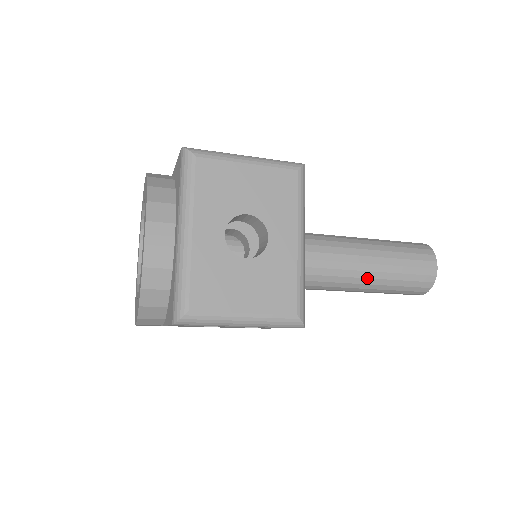
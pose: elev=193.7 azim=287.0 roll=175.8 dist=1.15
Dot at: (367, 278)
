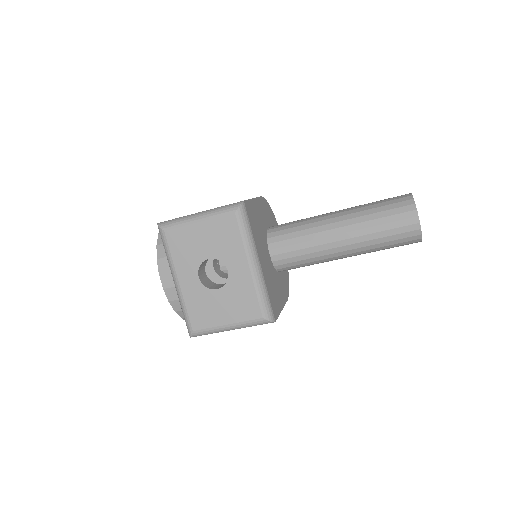
Dot at: (350, 250)
